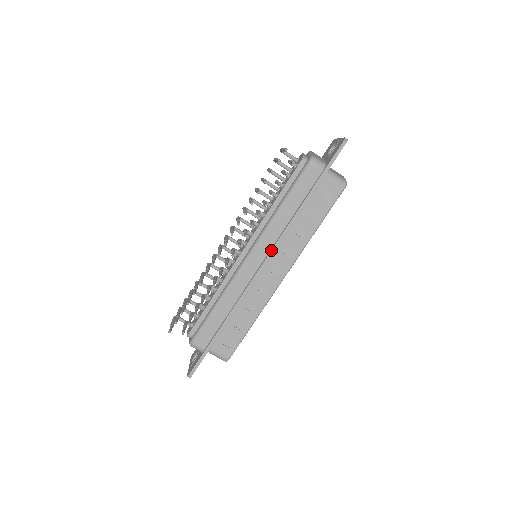
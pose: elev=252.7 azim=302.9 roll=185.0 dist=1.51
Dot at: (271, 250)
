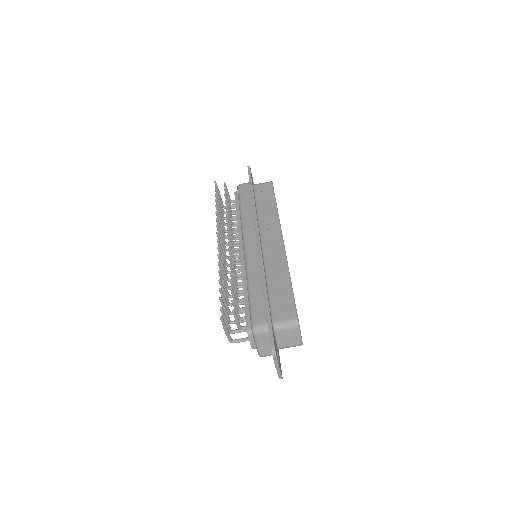
Dot at: (255, 230)
